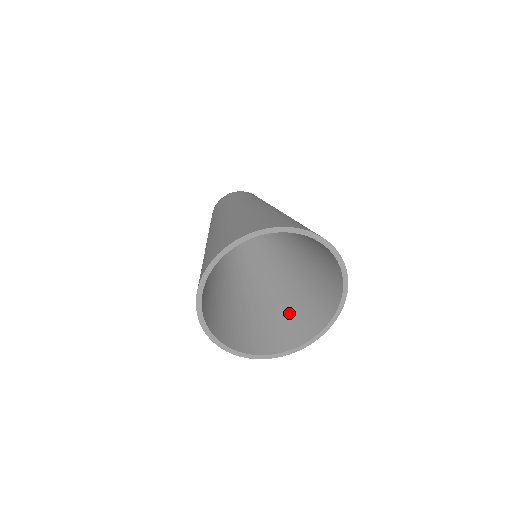
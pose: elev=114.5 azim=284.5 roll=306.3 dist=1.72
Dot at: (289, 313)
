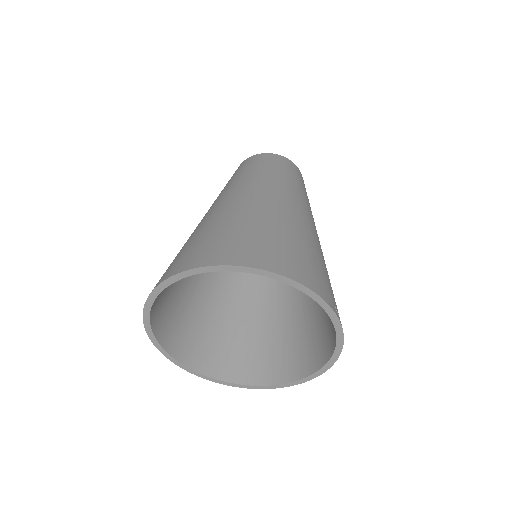
Dot at: (271, 336)
